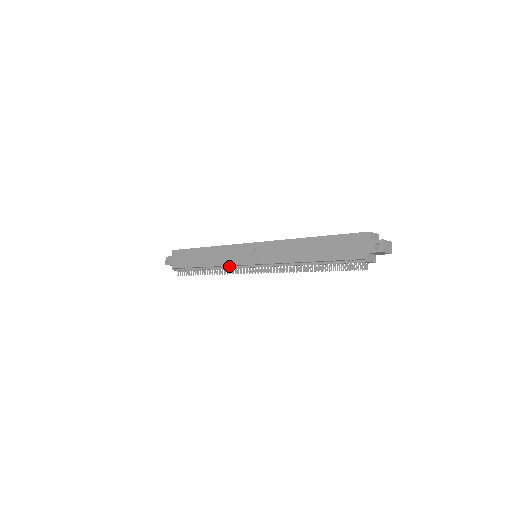
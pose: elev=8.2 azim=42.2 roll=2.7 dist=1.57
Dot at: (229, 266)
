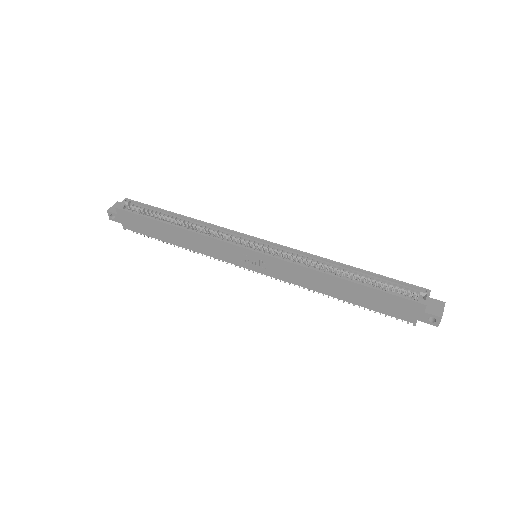
Dot at: (217, 256)
